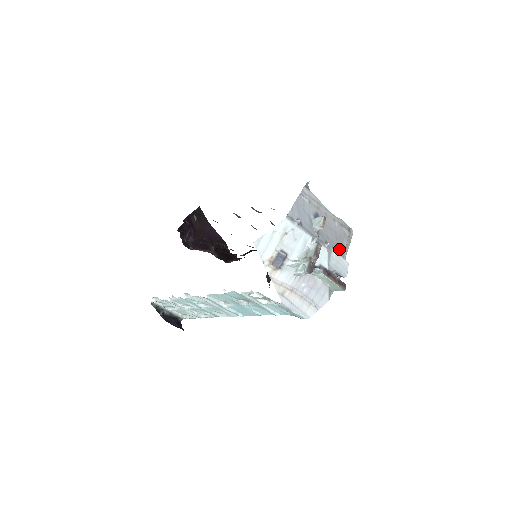
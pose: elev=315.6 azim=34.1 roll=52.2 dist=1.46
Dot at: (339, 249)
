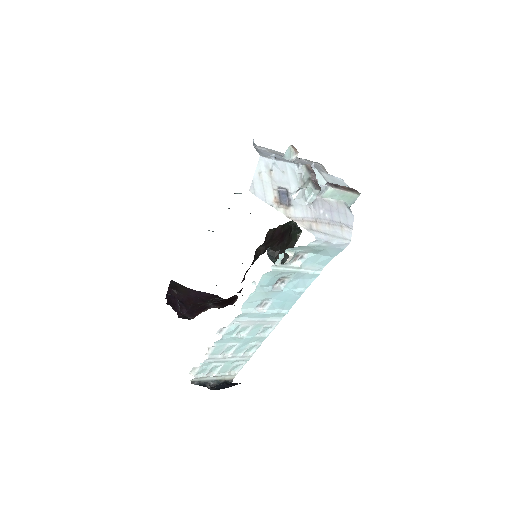
Dot at: occluded
